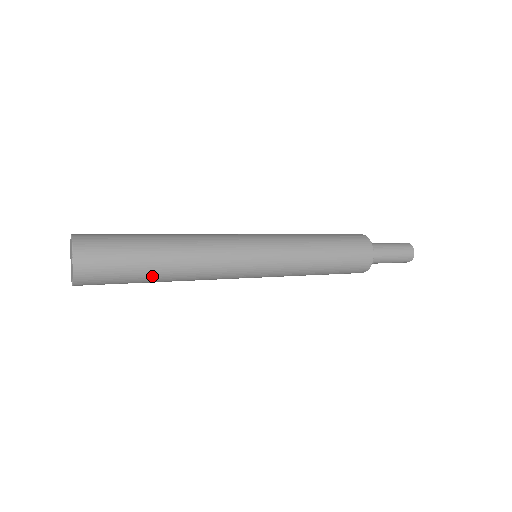
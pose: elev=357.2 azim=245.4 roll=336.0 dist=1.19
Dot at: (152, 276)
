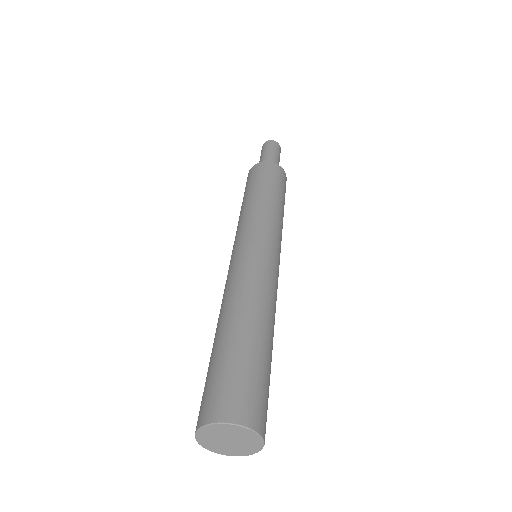
Dot at: occluded
